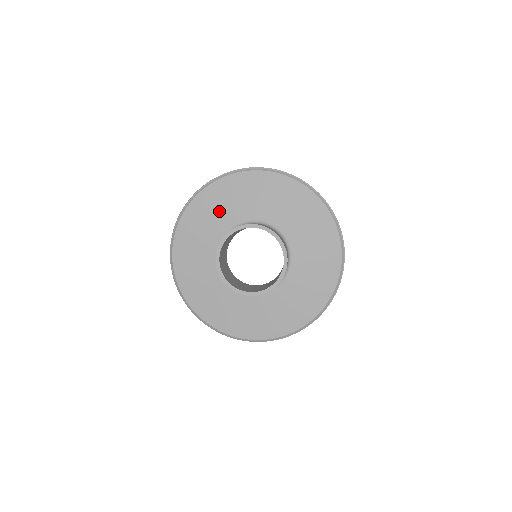
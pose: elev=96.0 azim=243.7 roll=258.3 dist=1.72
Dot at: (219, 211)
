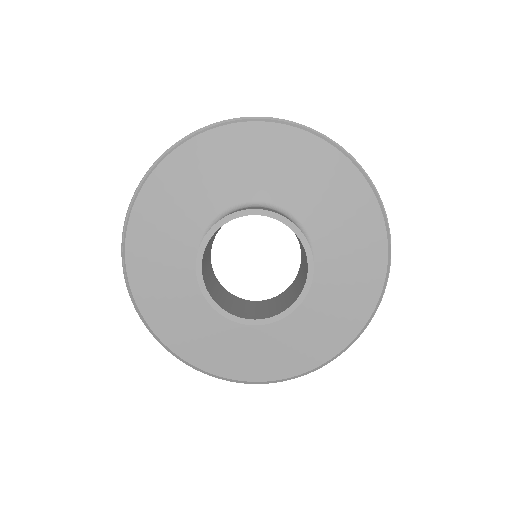
Dot at: (179, 208)
